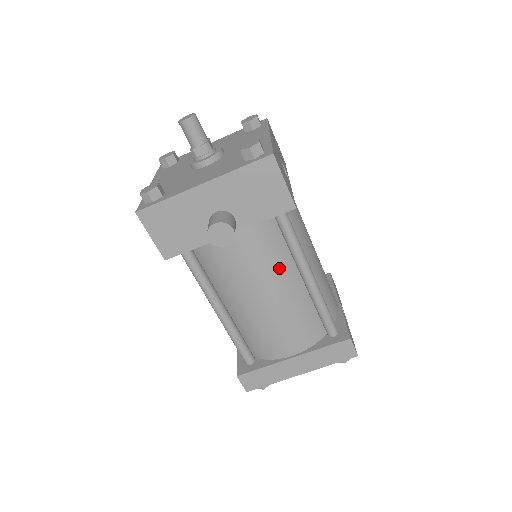
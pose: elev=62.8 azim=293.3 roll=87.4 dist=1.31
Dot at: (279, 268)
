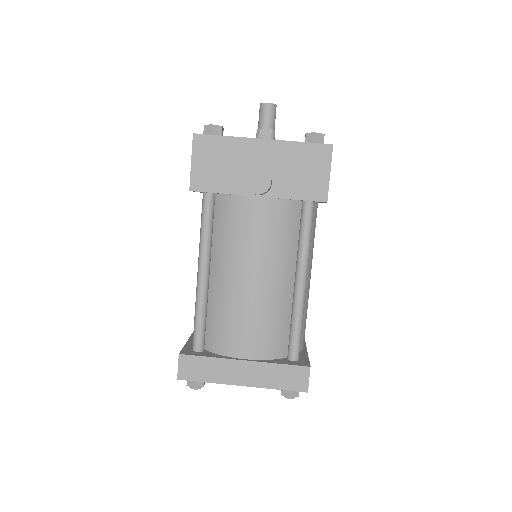
Dot at: (281, 257)
